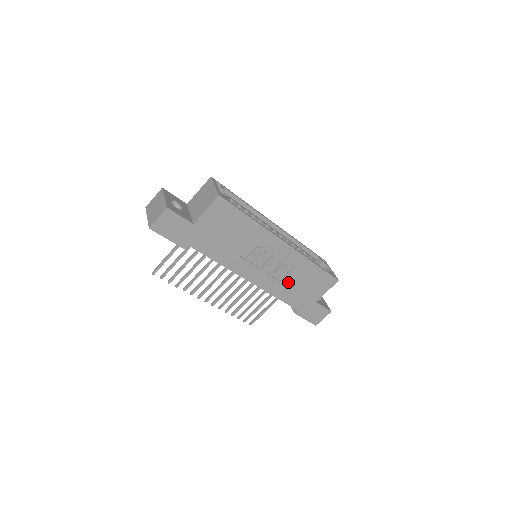
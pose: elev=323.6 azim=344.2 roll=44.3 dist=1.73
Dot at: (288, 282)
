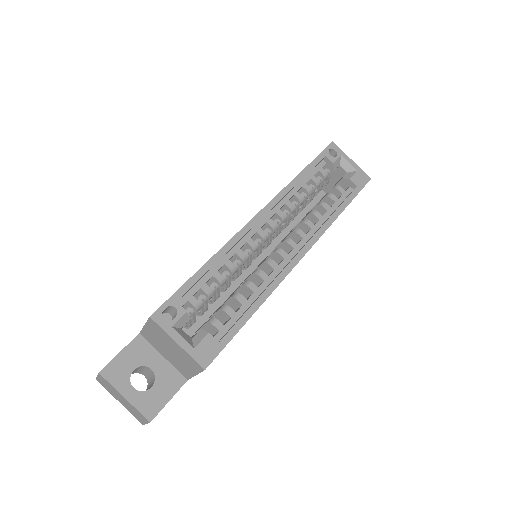
Dot at: occluded
